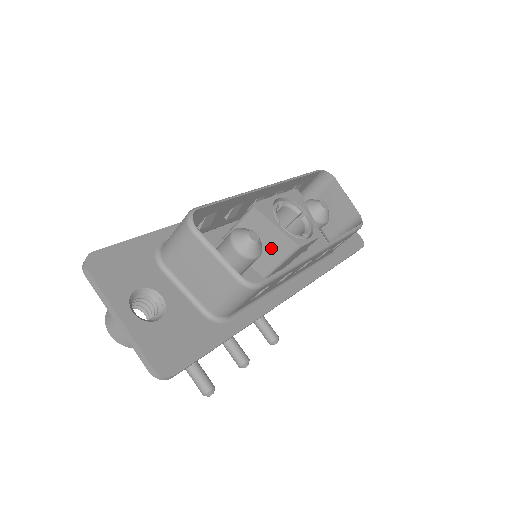
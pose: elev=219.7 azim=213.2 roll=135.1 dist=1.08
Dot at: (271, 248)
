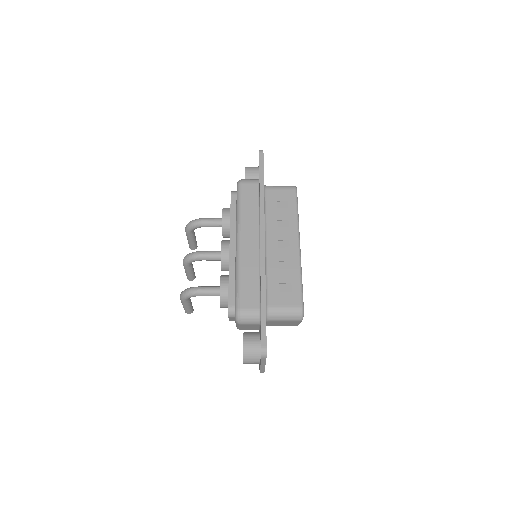
Dot at: occluded
